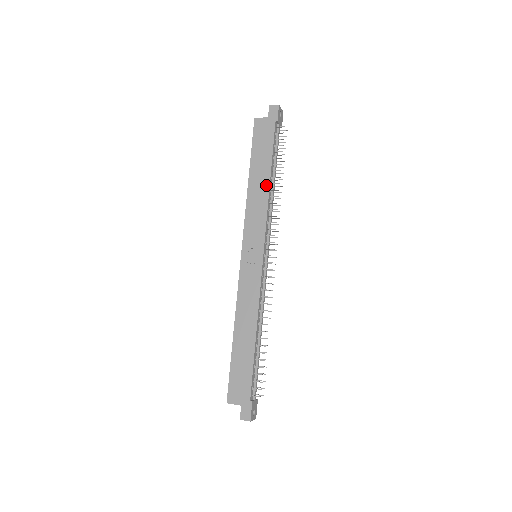
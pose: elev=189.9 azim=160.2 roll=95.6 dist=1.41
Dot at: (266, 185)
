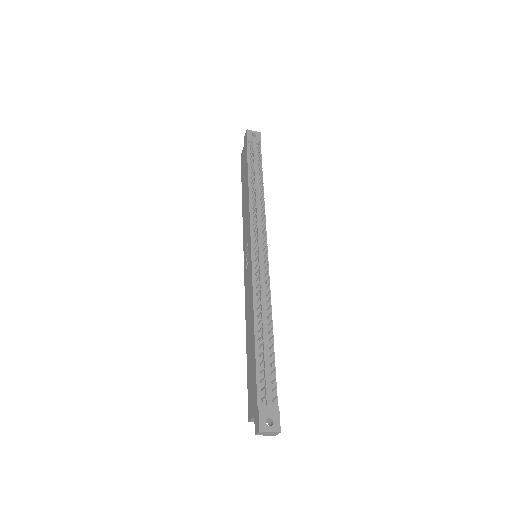
Dot at: (247, 192)
